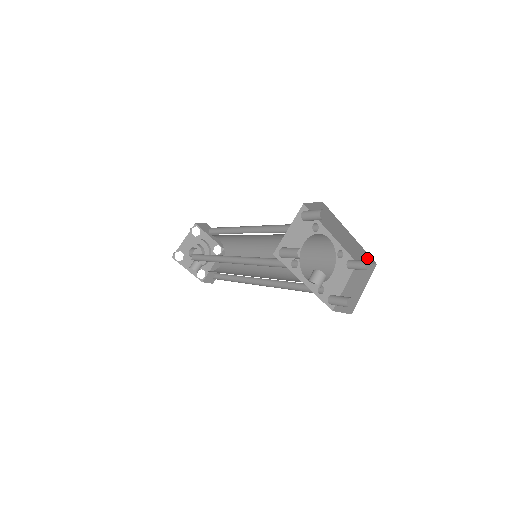
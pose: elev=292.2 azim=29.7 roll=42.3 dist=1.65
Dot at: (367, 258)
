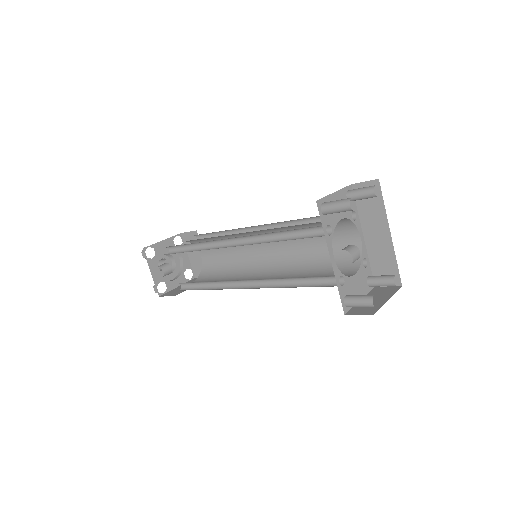
Dot at: occluded
